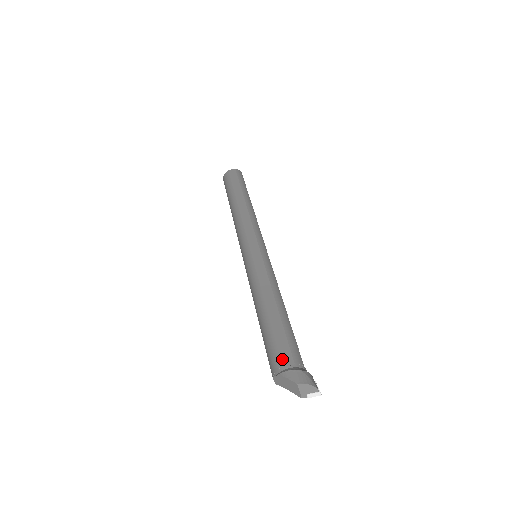
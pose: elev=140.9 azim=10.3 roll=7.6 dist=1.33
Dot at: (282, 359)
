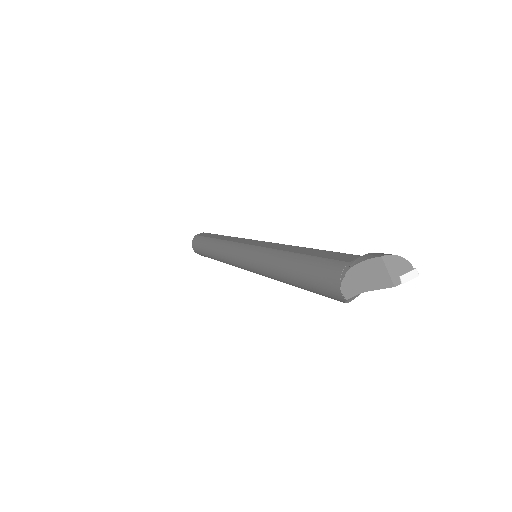
Dot at: (343, 260)
